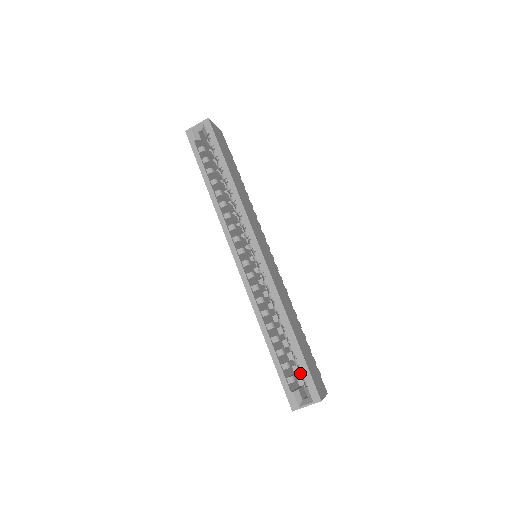
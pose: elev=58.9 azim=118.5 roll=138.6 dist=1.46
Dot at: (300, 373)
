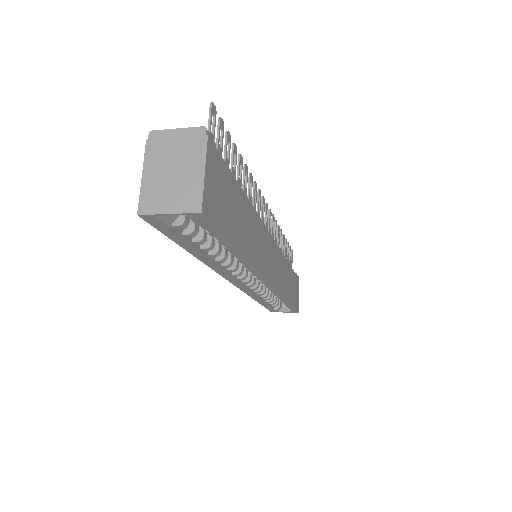
Dot at: occluded
